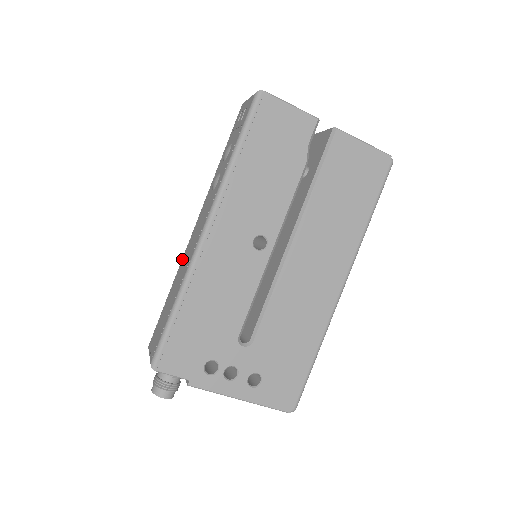
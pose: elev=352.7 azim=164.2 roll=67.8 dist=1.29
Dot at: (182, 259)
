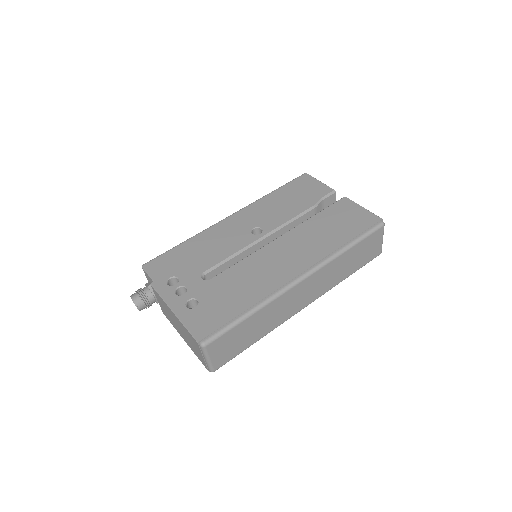
Dot at: occluded
